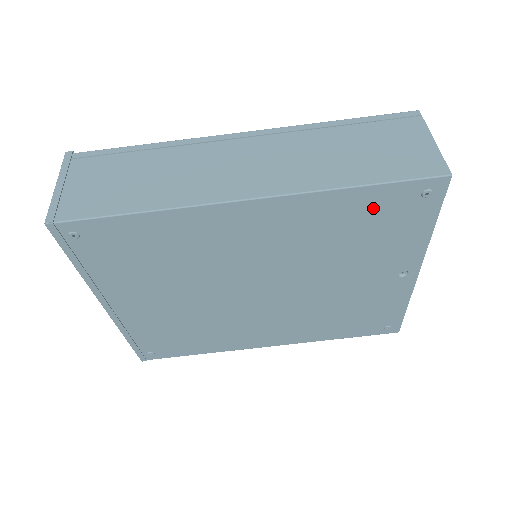
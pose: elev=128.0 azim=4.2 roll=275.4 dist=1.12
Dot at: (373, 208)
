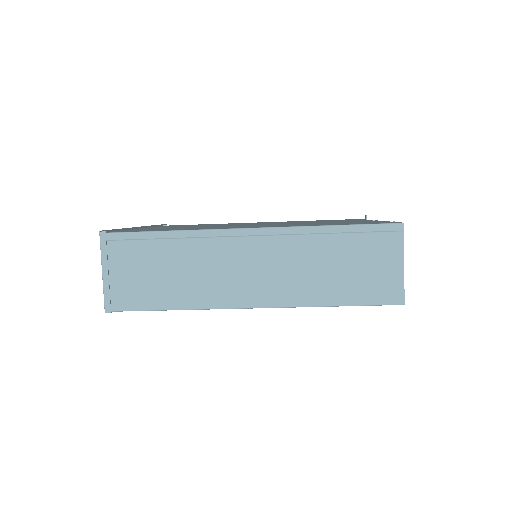
Dot at: occluded
